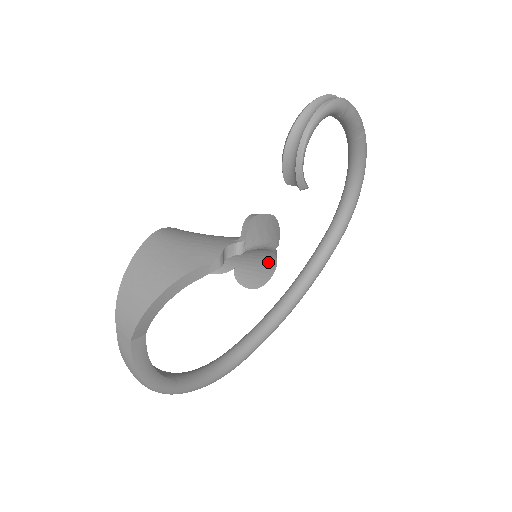
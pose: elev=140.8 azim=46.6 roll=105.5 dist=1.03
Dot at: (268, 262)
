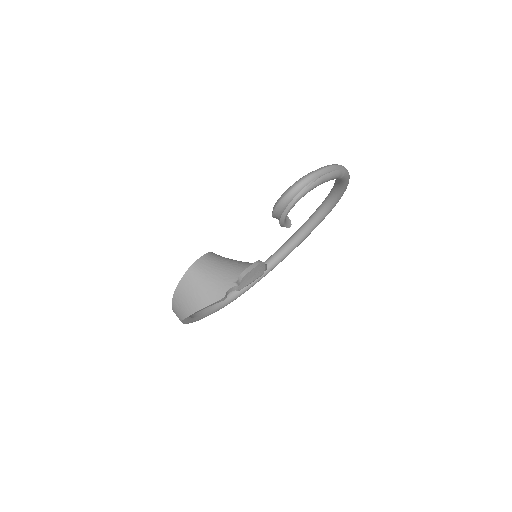
Dot at: occluded
